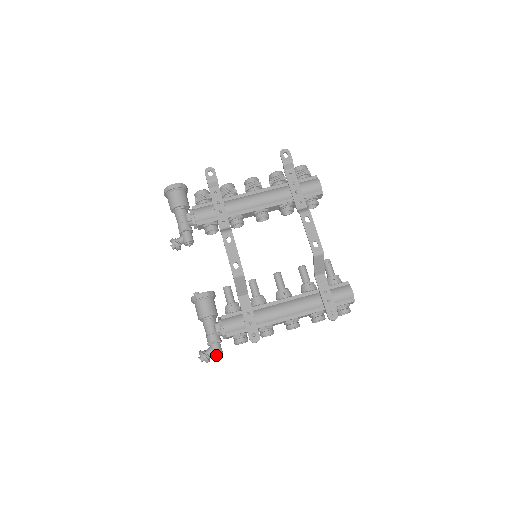
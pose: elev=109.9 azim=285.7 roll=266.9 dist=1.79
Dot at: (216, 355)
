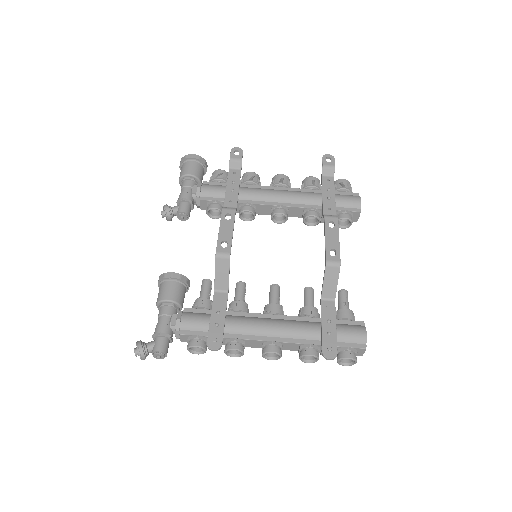
Dot at: (157, 352)
